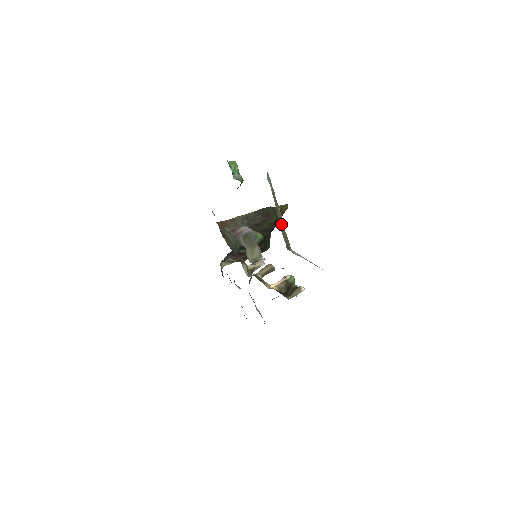
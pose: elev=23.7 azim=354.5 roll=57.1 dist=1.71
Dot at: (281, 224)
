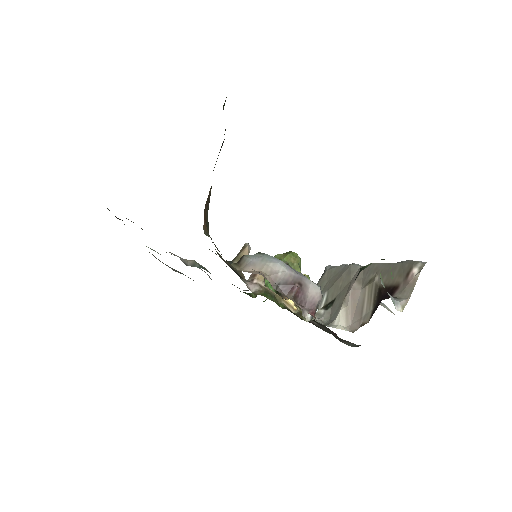
Dot at: occluded
